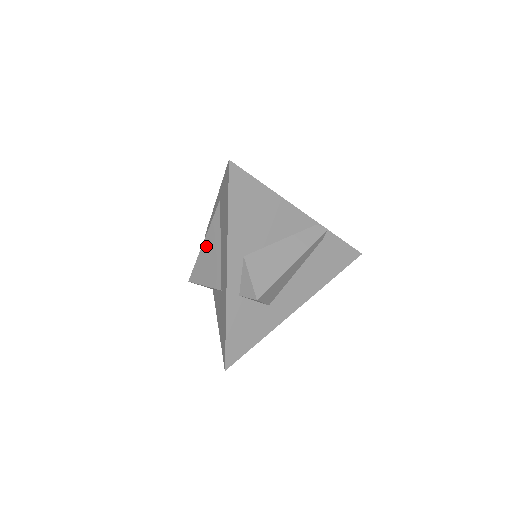
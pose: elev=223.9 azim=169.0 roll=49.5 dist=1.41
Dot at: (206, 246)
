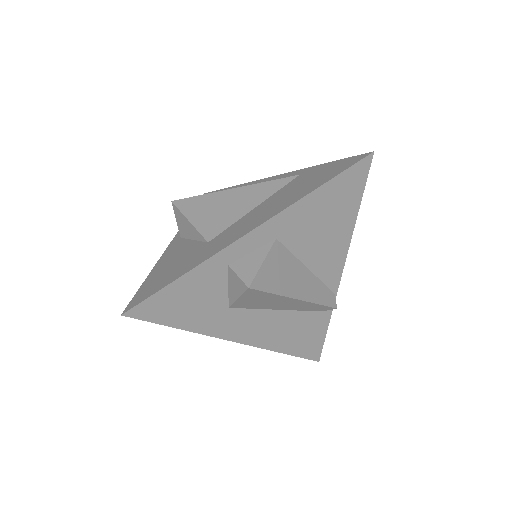
Dot at: (235, 193)
